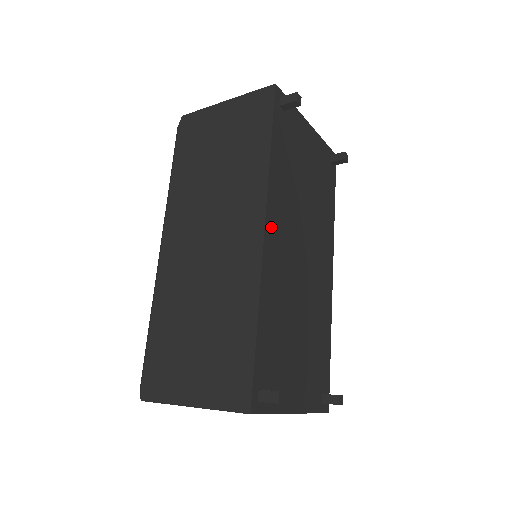
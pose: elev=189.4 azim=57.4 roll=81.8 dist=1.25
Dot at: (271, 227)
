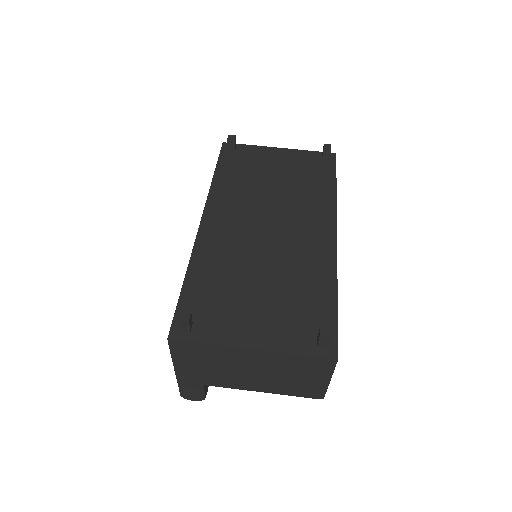
Dot at: (211, 217)
